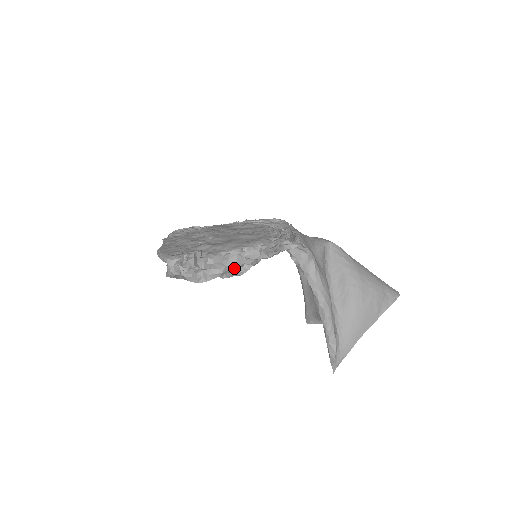
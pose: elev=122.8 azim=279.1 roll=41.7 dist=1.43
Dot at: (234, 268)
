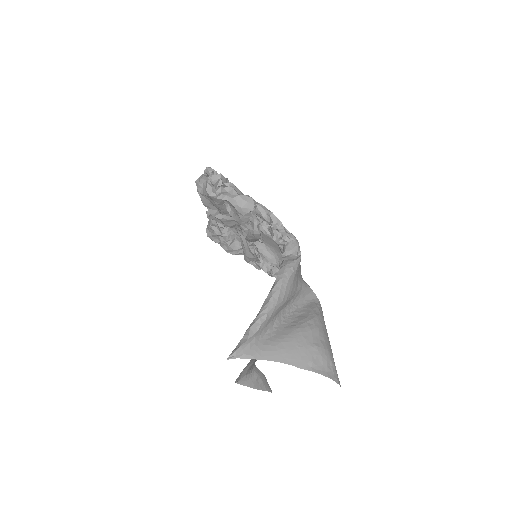
Dot at: (242, 205)
